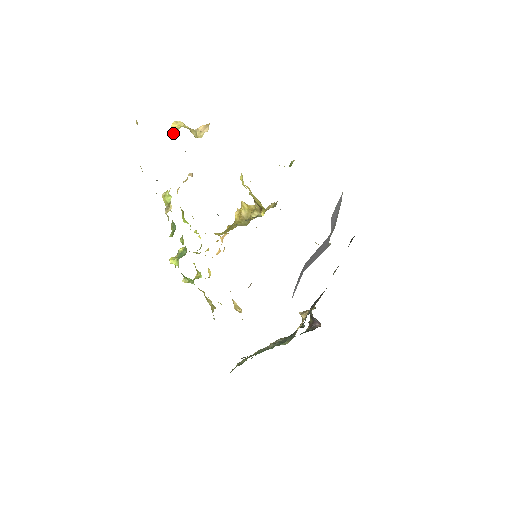
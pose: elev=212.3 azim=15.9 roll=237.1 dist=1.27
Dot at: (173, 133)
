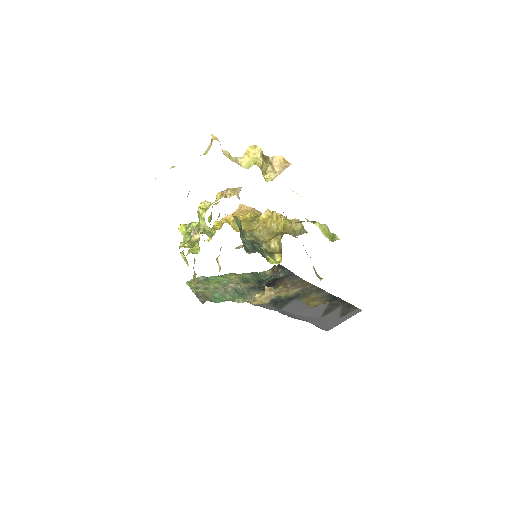
Dot at: (243, 163)
